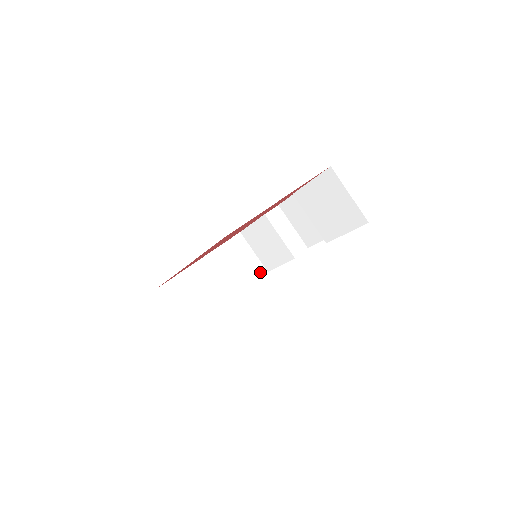
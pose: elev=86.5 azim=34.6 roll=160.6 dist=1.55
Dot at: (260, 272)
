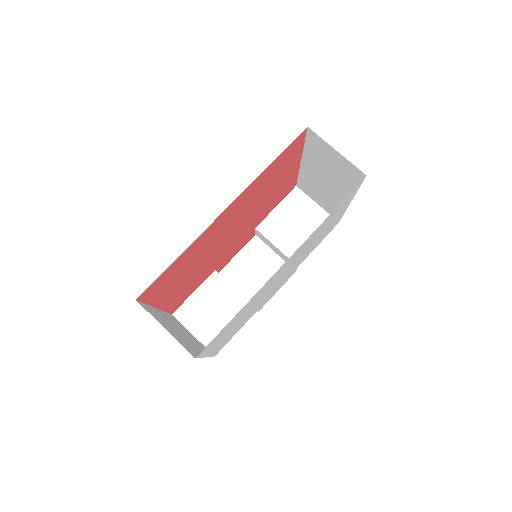
Dot at: occluded
